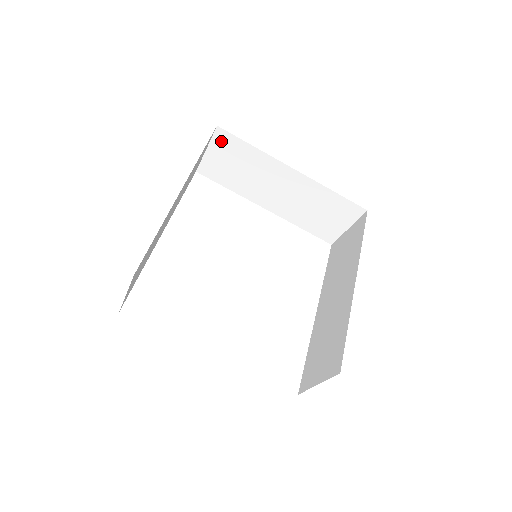
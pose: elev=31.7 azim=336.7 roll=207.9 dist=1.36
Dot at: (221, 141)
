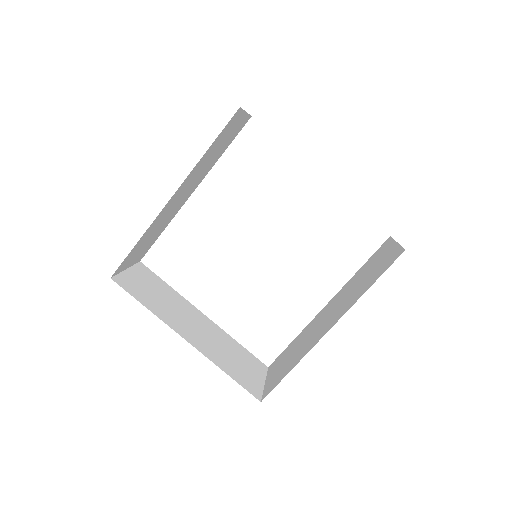
Dot at: occluded
